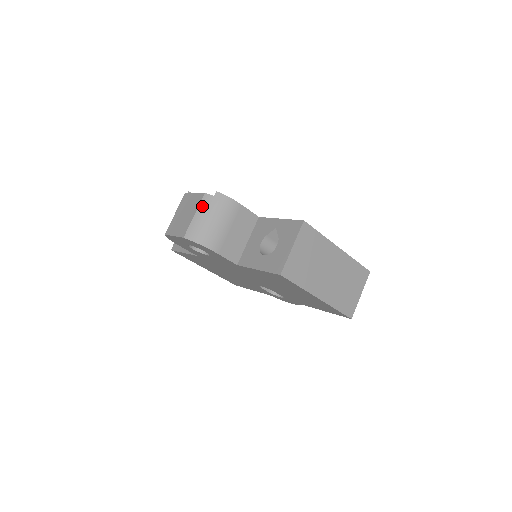
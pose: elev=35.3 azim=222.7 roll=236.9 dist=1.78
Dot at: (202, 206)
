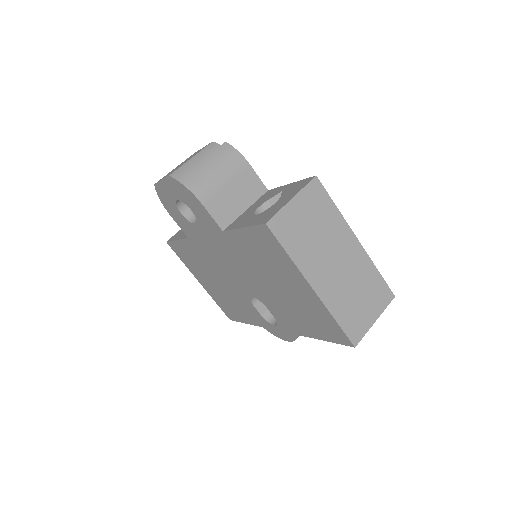
Dot at: (204, 151)
